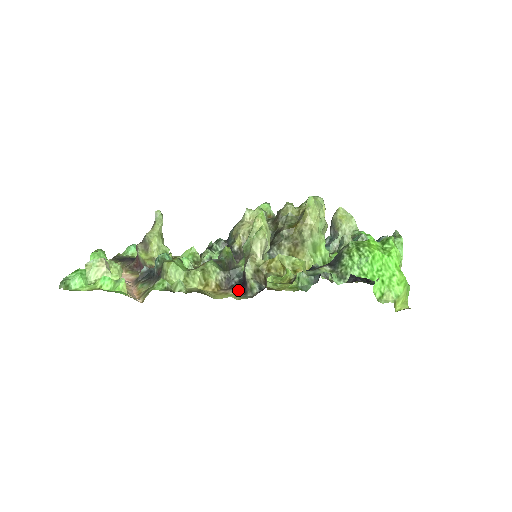
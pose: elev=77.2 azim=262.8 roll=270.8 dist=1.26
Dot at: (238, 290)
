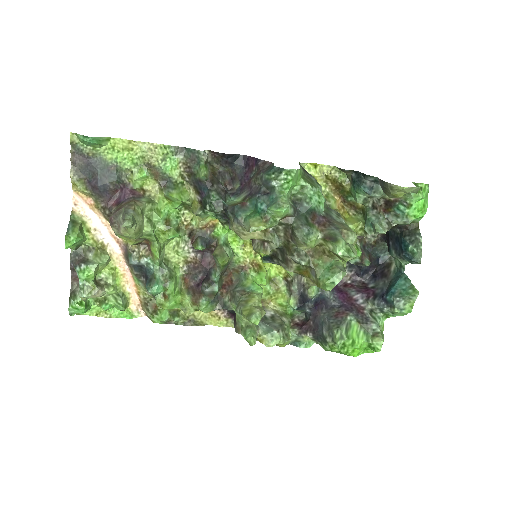
Dot at: (230, 314)
